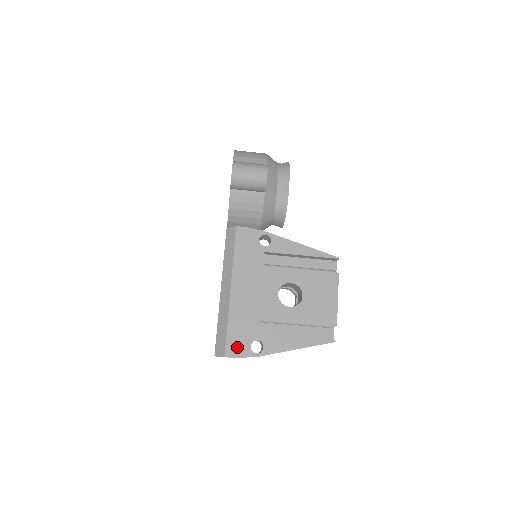
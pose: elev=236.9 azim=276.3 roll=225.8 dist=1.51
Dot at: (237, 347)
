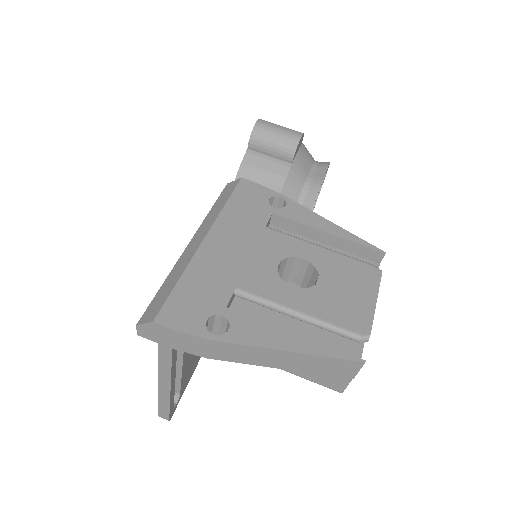
Dot at: (182, 314)
